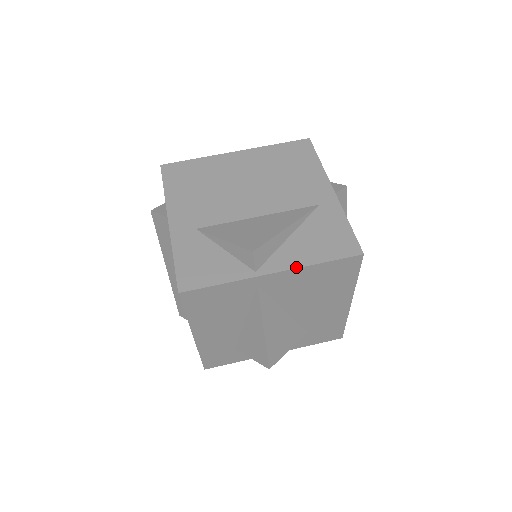
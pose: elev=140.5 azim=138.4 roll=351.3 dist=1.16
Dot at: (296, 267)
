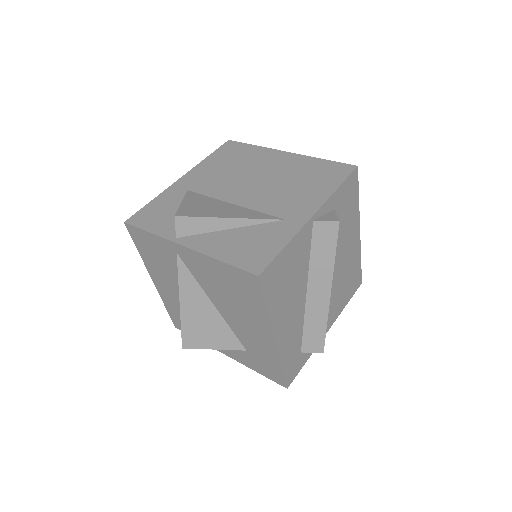
Dot at: (202, 252)
